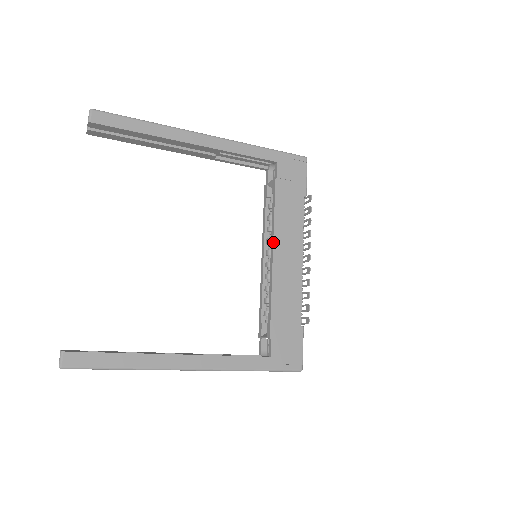
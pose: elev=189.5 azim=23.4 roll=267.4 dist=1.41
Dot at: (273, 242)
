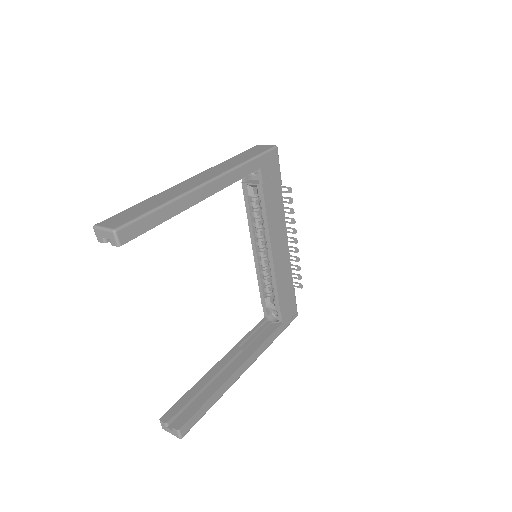
Dot at: (270, 242)
